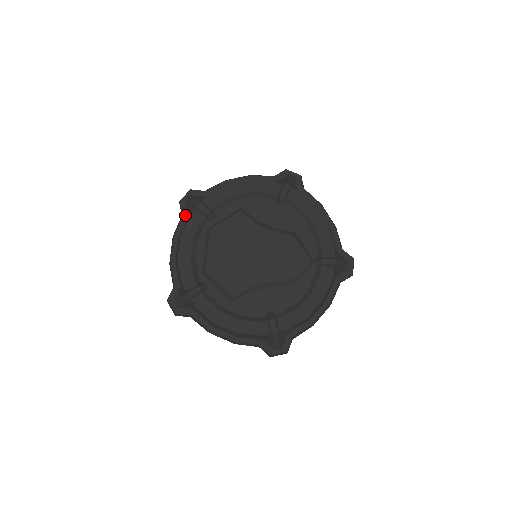
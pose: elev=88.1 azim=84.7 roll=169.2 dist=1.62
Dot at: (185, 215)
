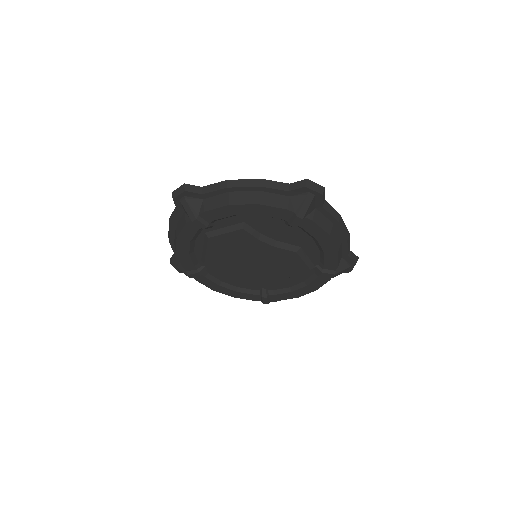
Dot at: (180, 211)
